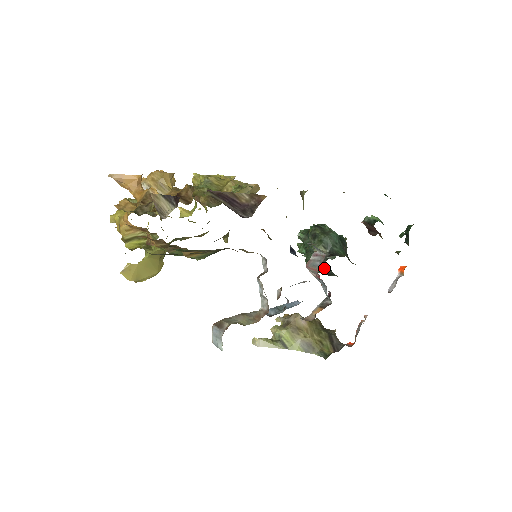
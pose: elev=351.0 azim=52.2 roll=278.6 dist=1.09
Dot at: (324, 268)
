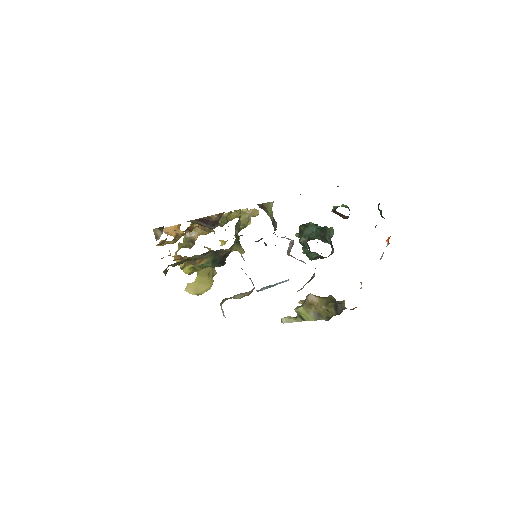
Dot at: (313, 253)
